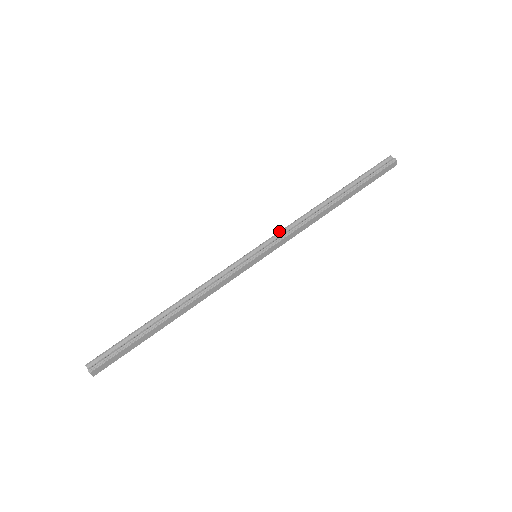
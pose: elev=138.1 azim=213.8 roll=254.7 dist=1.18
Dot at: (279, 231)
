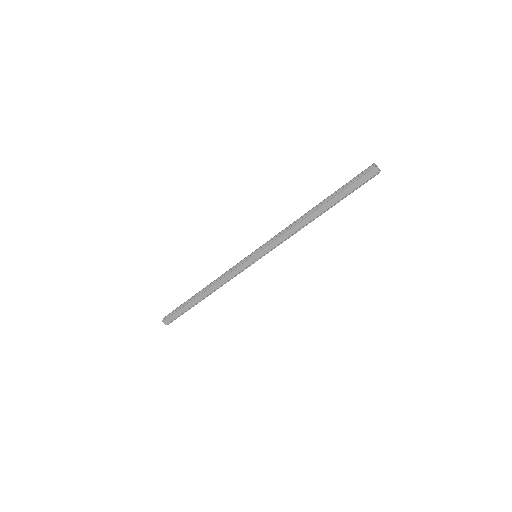
Dot at: (273, 237)
